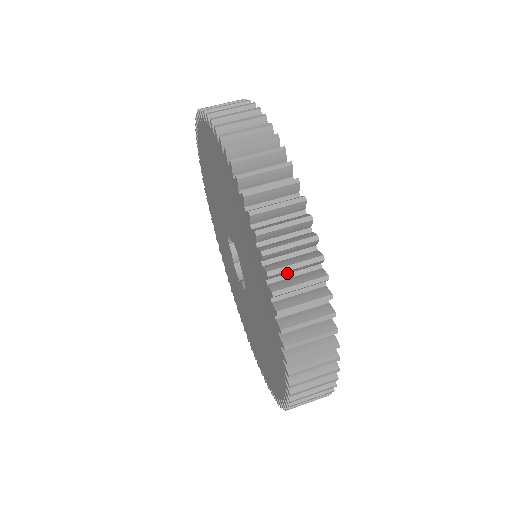
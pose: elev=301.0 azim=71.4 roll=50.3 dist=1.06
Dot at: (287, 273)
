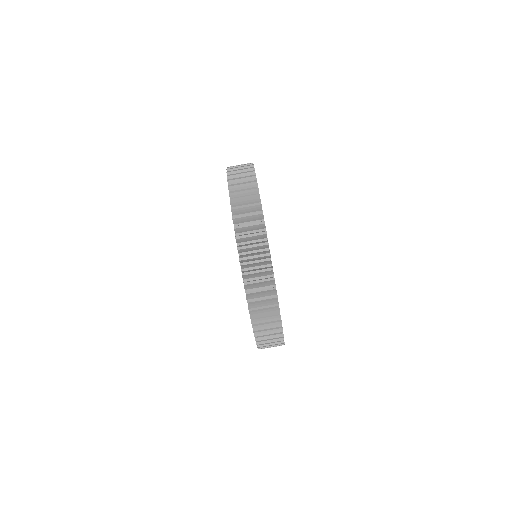
Dot at: occluded
